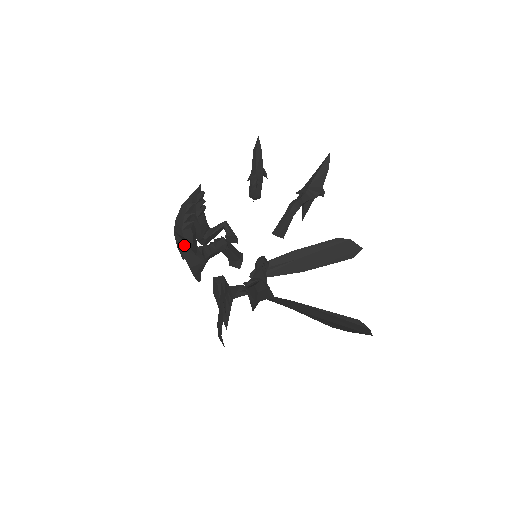
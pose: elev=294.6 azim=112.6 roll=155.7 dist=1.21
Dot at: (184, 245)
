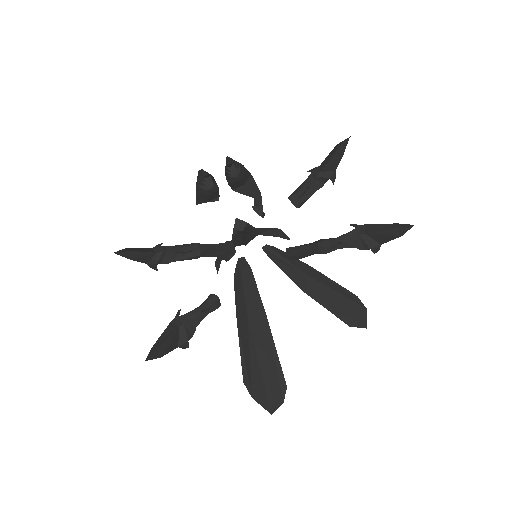
Dot at: (130, 258)
